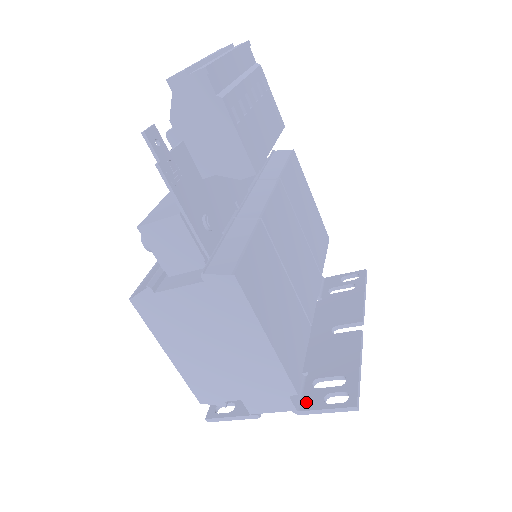
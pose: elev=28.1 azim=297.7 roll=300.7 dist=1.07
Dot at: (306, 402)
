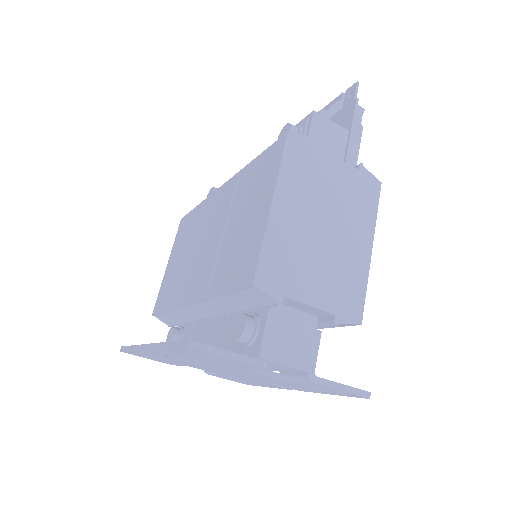
Dot at: occluded
